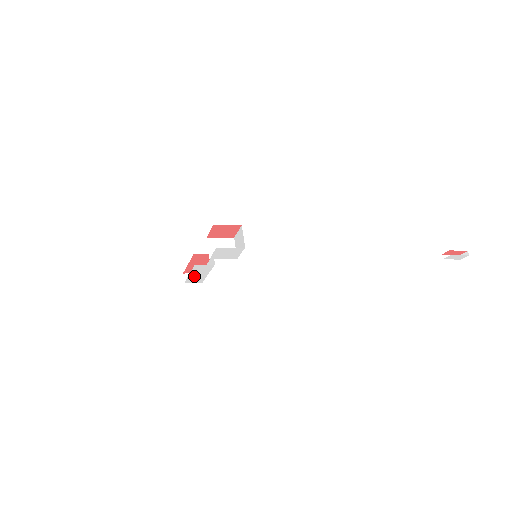
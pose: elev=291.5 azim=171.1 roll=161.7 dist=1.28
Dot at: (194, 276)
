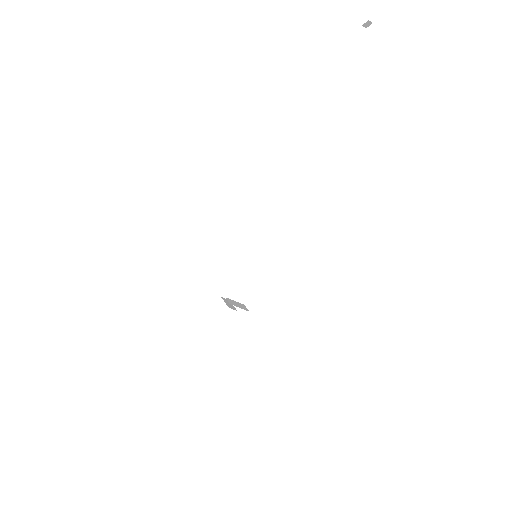
Dot at: occluded
